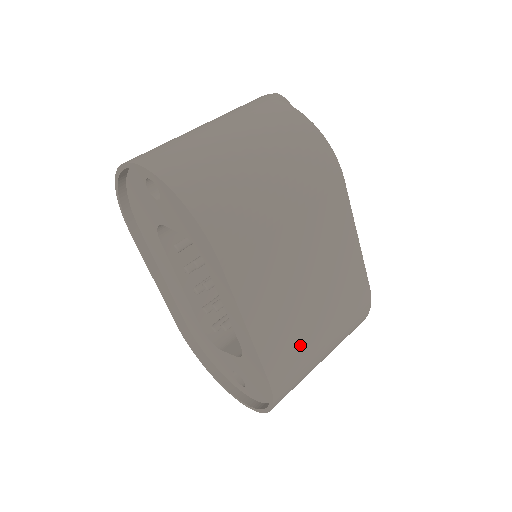
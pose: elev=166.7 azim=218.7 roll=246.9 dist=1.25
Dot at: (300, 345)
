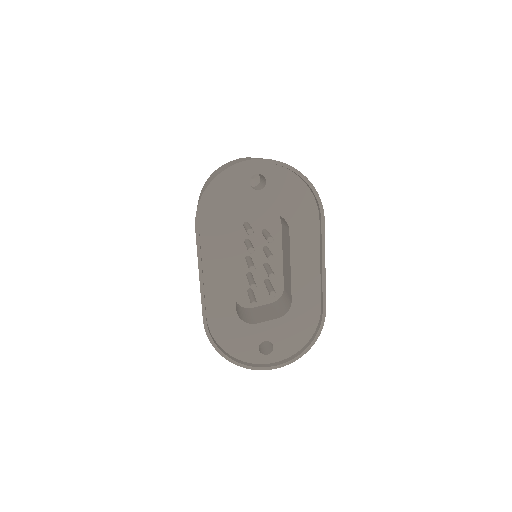
Dot at: occluded
